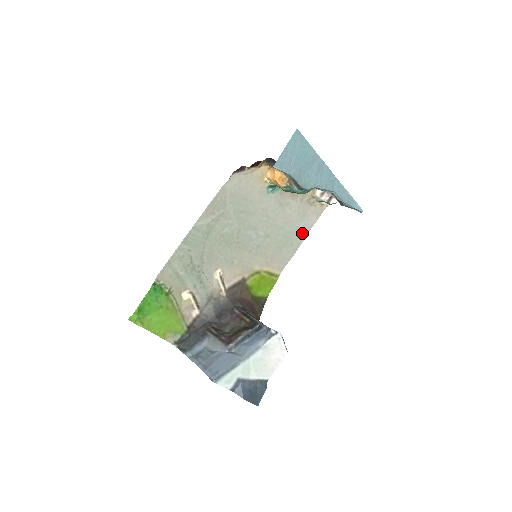
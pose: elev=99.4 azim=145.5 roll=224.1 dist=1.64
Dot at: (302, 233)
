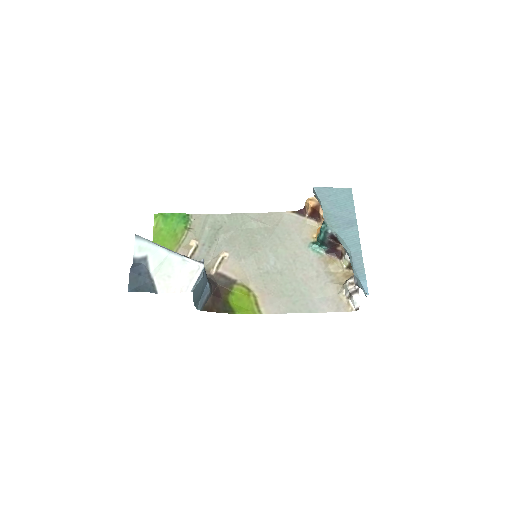
Dot at: (311, 306)
